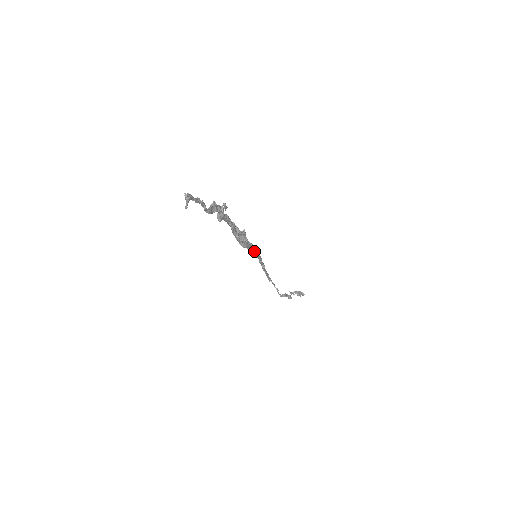
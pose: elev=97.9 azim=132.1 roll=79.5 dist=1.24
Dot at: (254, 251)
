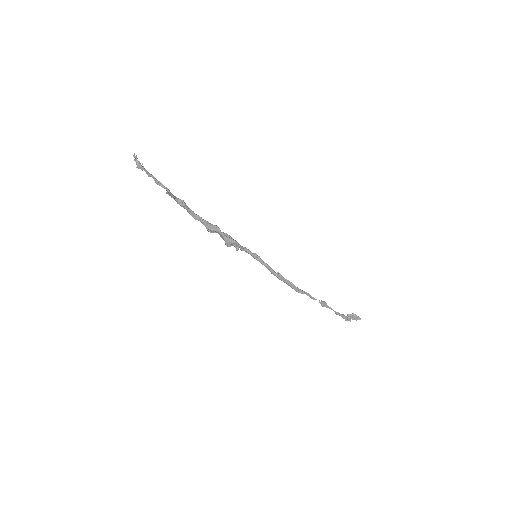
Dot at: (248, 251)
